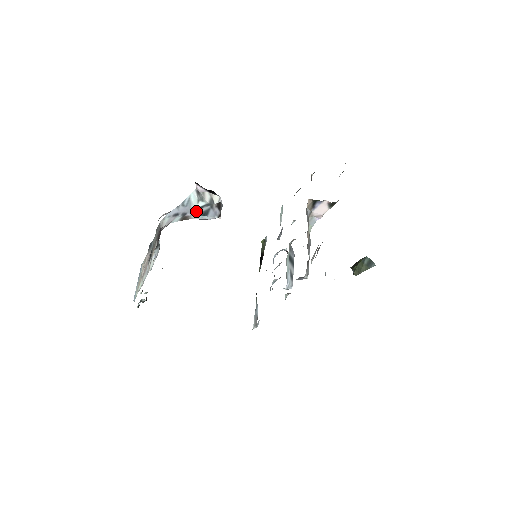
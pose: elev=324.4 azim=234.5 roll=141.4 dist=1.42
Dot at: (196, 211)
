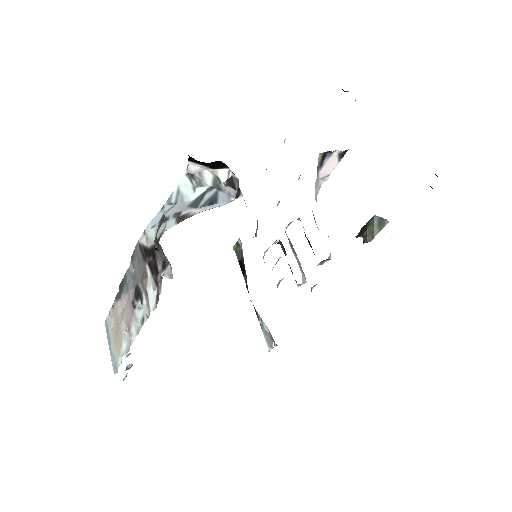
Dot at: (196, 203)
